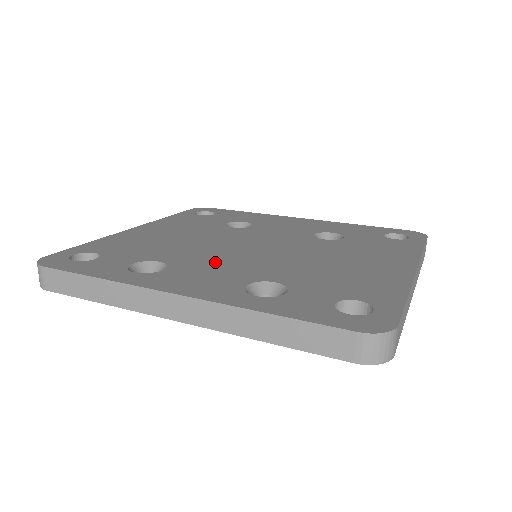
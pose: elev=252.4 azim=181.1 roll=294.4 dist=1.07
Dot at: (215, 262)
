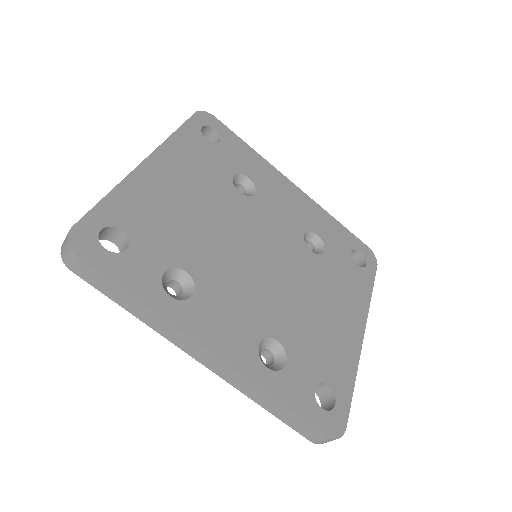
Dot at: (233, 286)
